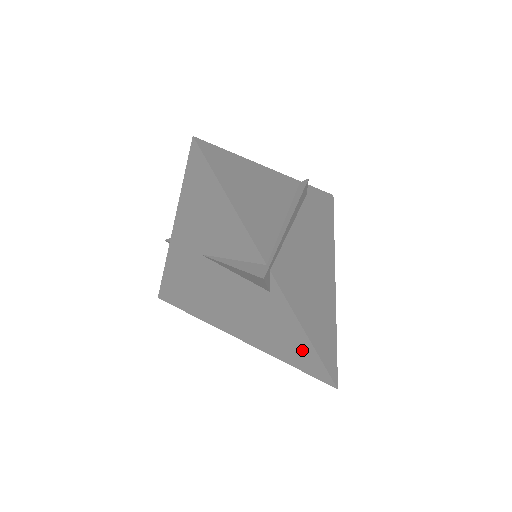
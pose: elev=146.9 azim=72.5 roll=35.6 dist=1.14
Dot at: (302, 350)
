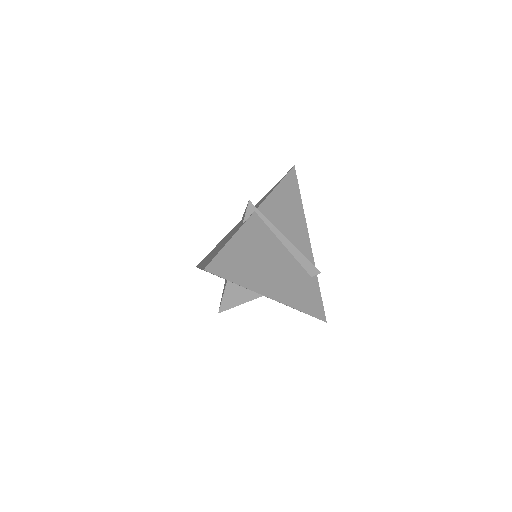
Dot at: occluded
